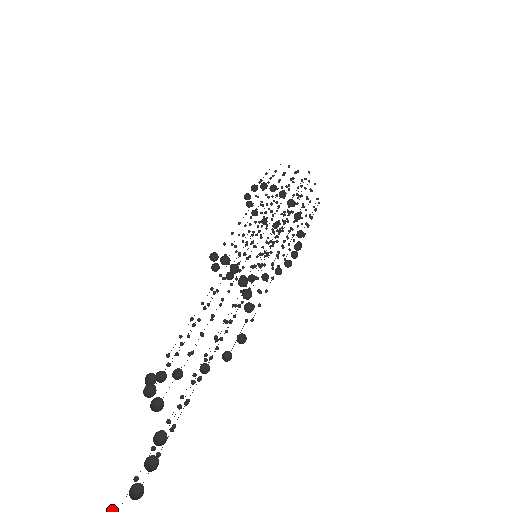
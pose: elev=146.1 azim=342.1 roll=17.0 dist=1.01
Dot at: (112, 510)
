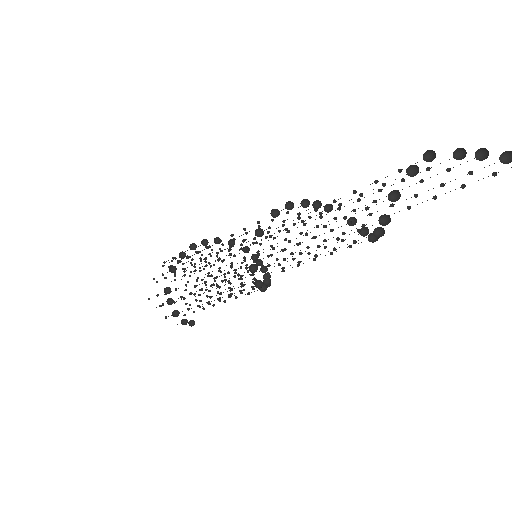
Dot at: out of frame
